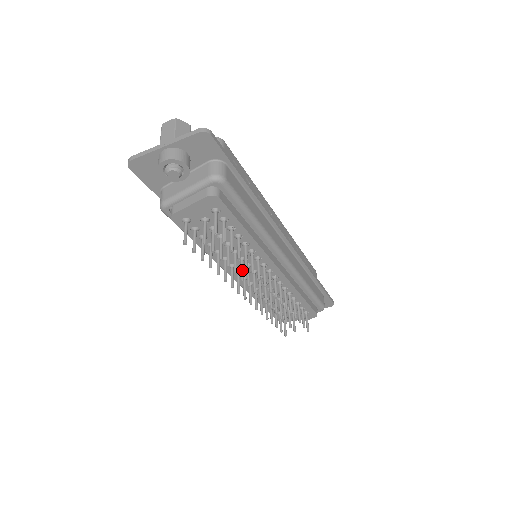
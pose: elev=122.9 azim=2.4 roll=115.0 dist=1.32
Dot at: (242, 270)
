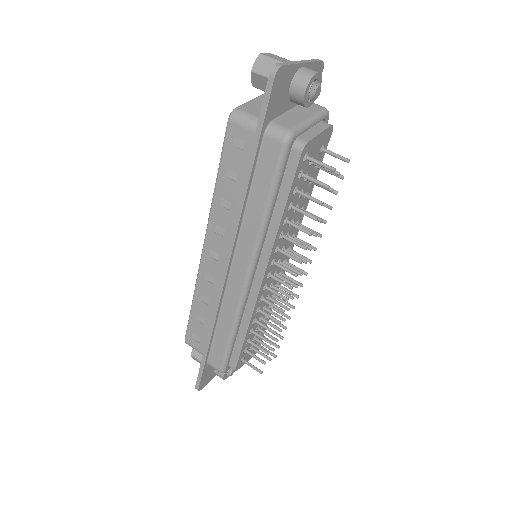
Dot at: (302, 242)
